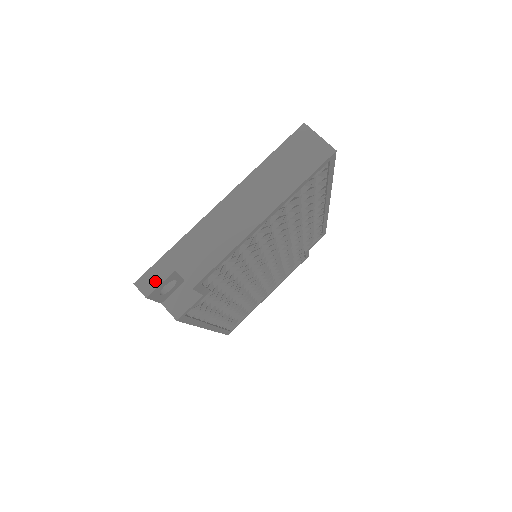
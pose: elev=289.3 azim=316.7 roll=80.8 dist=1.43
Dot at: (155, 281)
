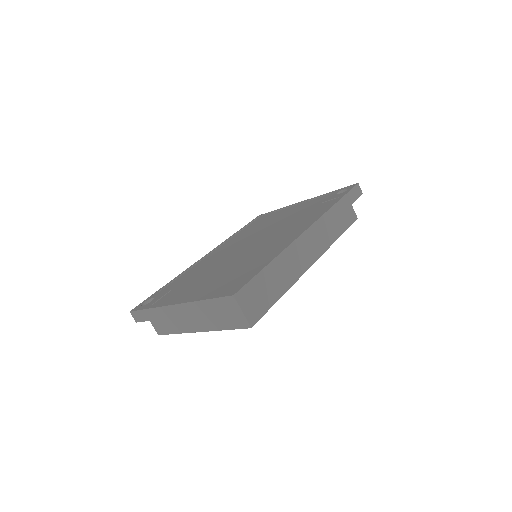
Dot at: (140, 318)
